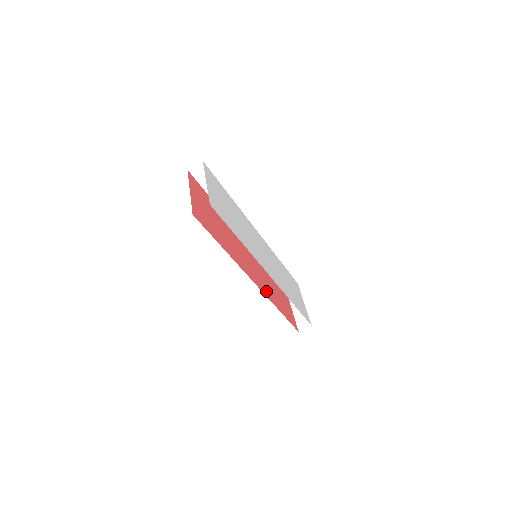
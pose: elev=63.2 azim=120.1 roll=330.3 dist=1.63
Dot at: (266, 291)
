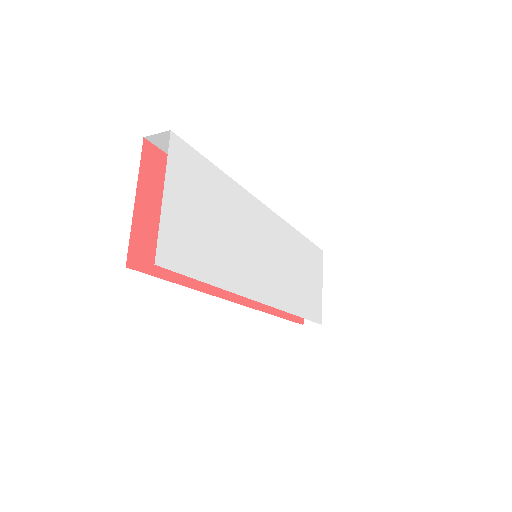
Dot at: occluded
